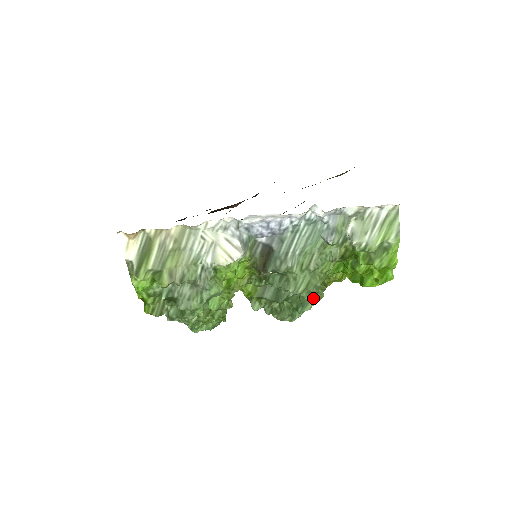
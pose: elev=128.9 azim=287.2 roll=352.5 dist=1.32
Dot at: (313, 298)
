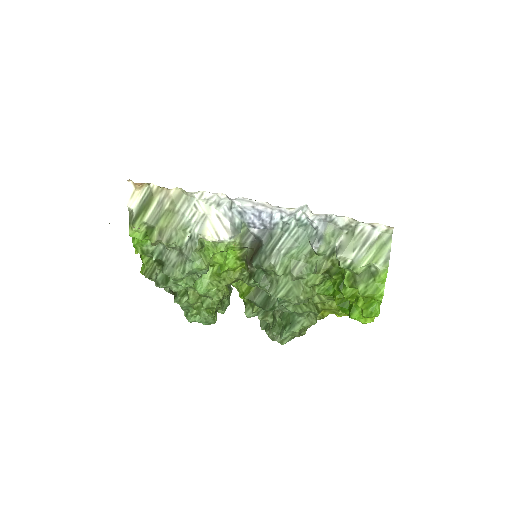
Dot at: (303, 320)
